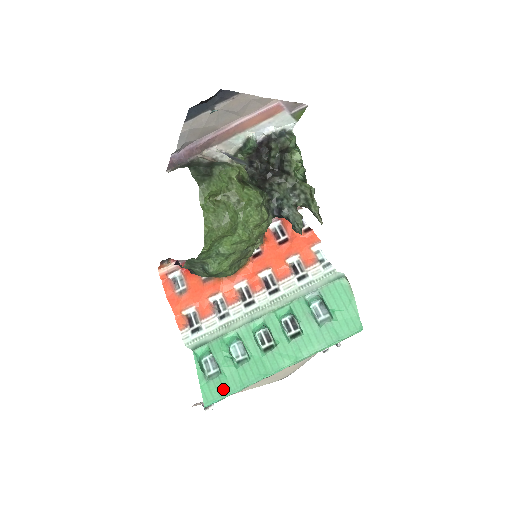
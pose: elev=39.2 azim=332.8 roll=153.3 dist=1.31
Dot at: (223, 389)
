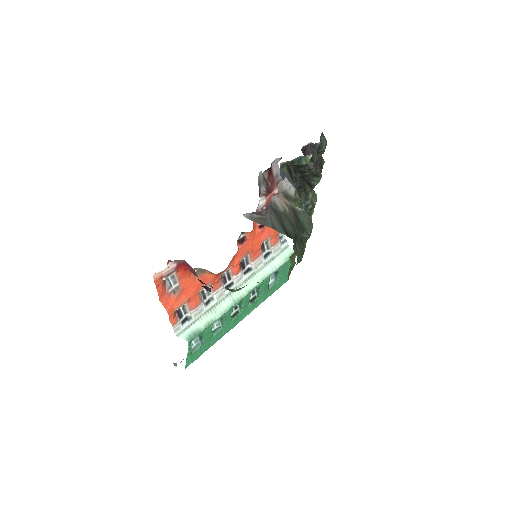
Dot at: (200, 353)
